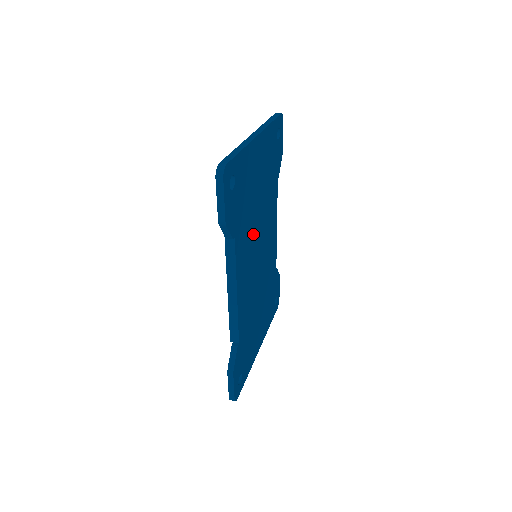
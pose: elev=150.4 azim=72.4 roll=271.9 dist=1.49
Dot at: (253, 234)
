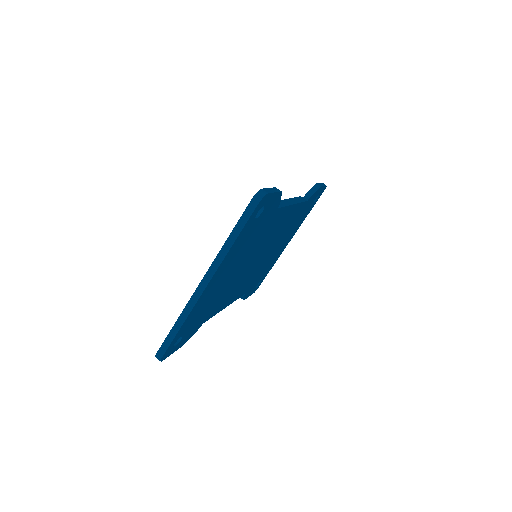
Dot at: (237, 279)
